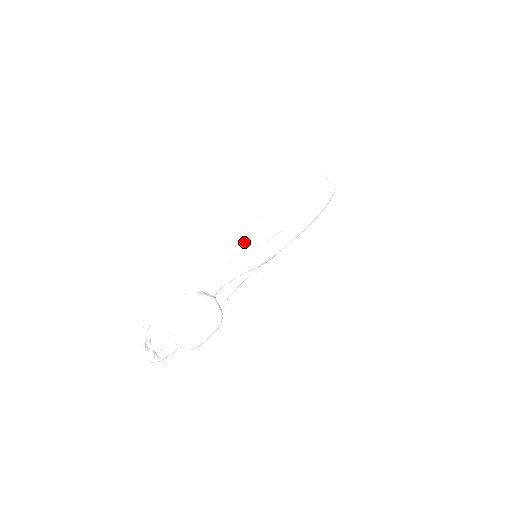
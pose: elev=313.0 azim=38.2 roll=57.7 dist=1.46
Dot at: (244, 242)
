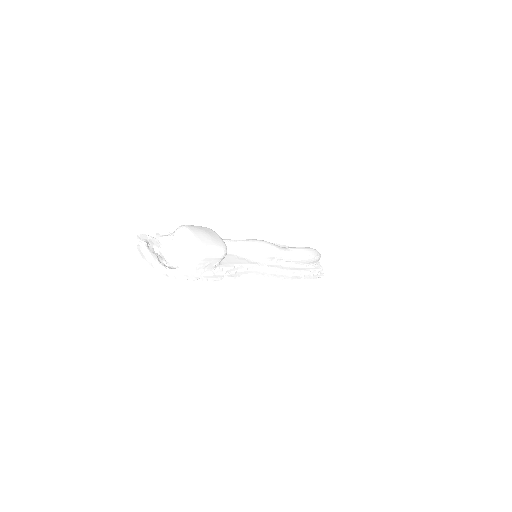
Dot at: occluded
